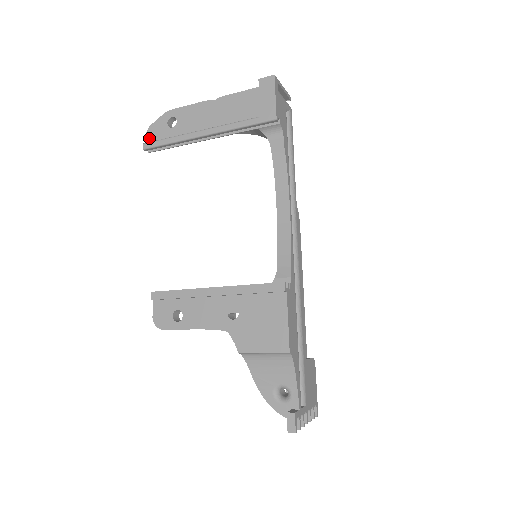
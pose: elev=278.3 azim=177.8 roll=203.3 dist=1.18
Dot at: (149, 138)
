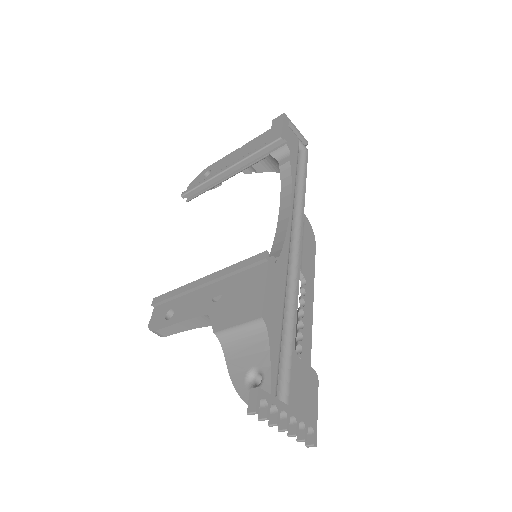
Dot at: occluded
